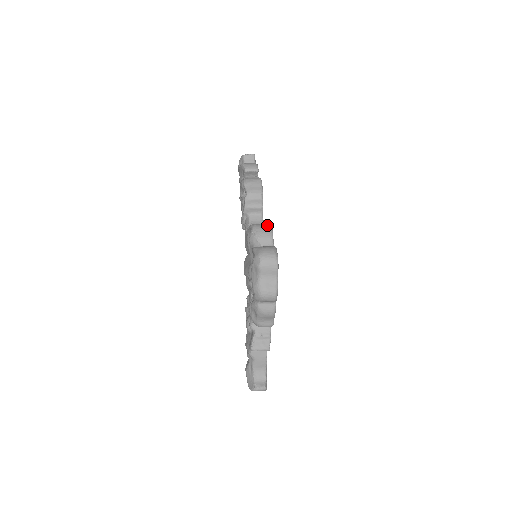
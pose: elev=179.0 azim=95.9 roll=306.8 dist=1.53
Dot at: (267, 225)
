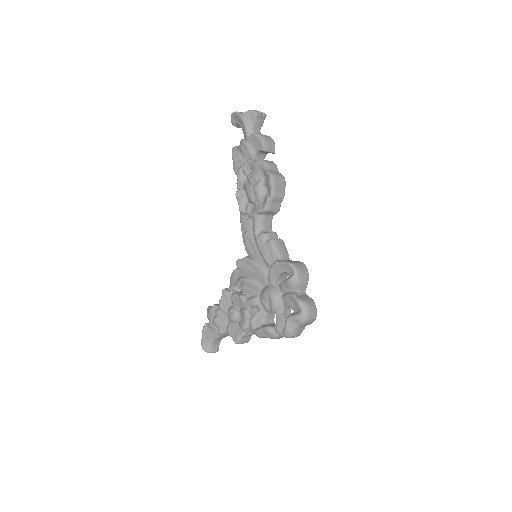
Dot at: (306, 269)
